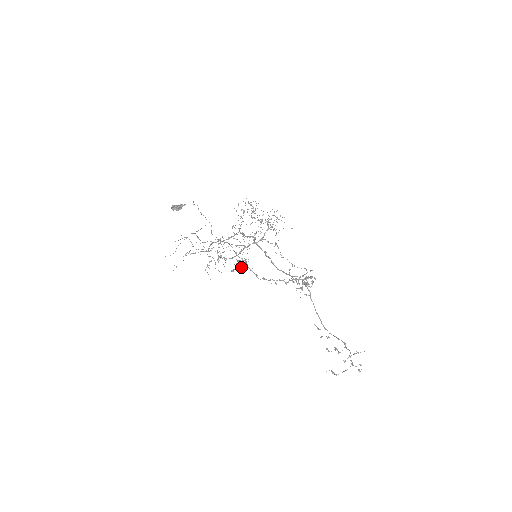
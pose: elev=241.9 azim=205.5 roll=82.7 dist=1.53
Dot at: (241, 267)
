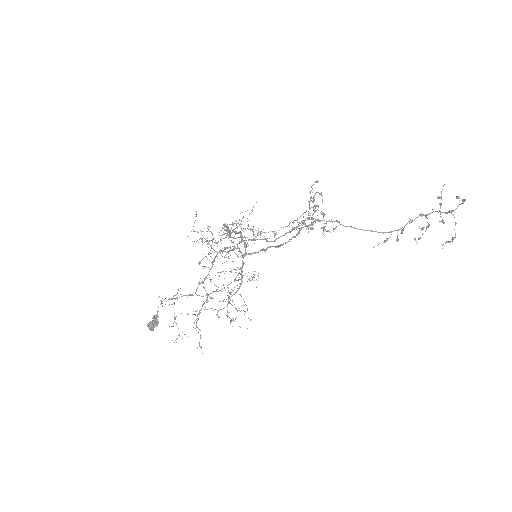
Dot at: occluded
